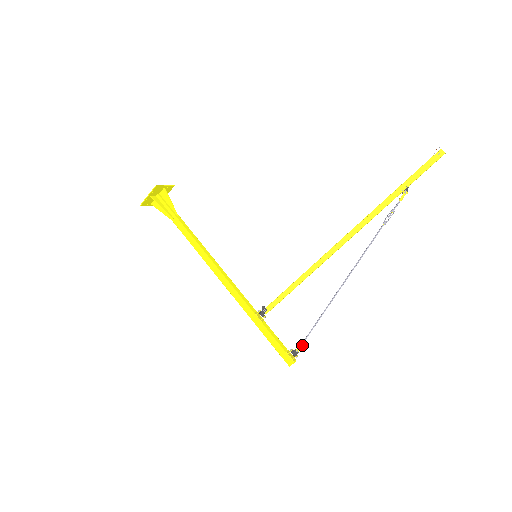
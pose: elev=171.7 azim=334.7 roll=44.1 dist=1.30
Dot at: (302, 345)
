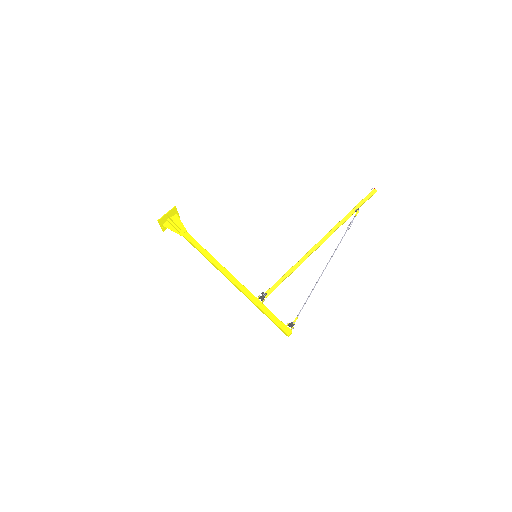
Dot at: (297, 317)
